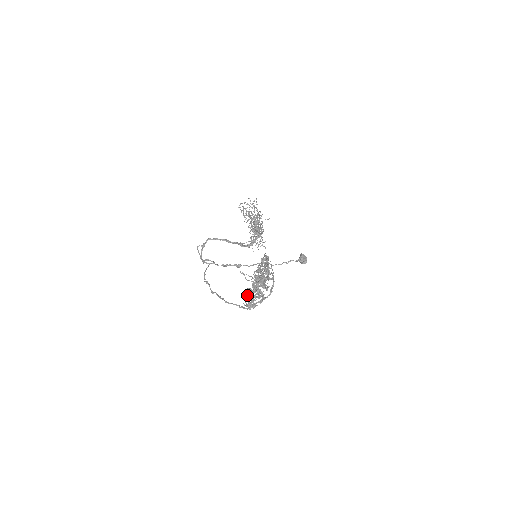
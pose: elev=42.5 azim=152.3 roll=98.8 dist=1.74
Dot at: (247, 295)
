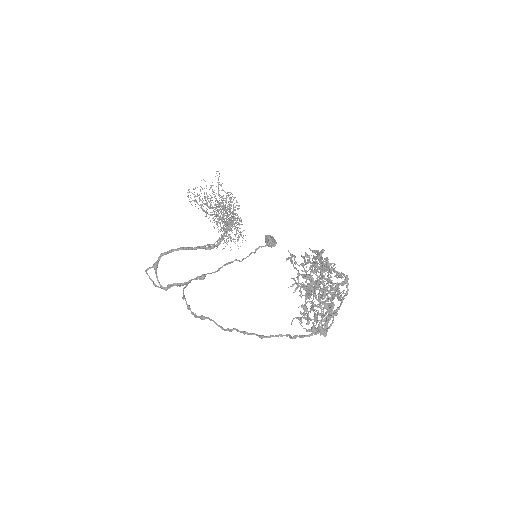
Dot at: occluded
